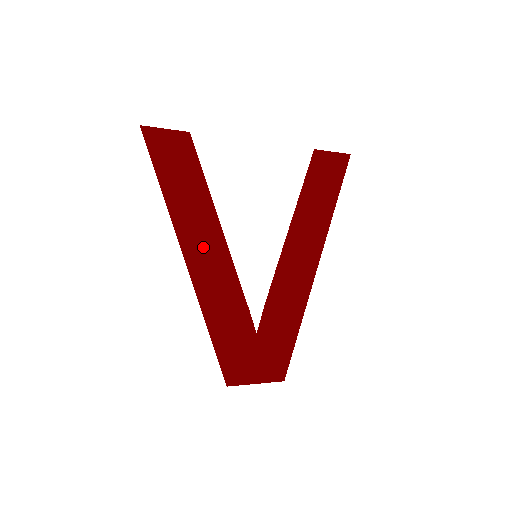
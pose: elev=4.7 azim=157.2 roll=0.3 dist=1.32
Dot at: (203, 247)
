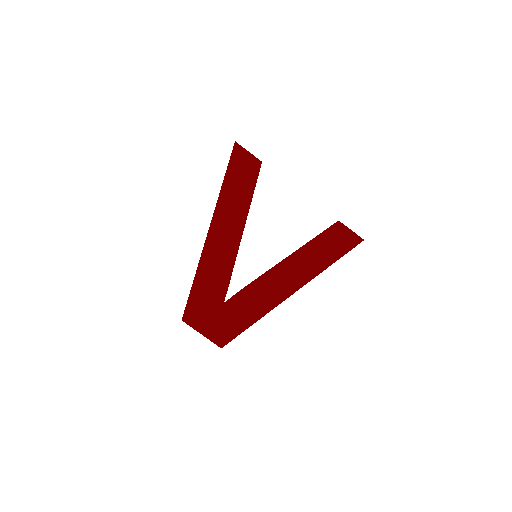
Dot at: (226, 227)
